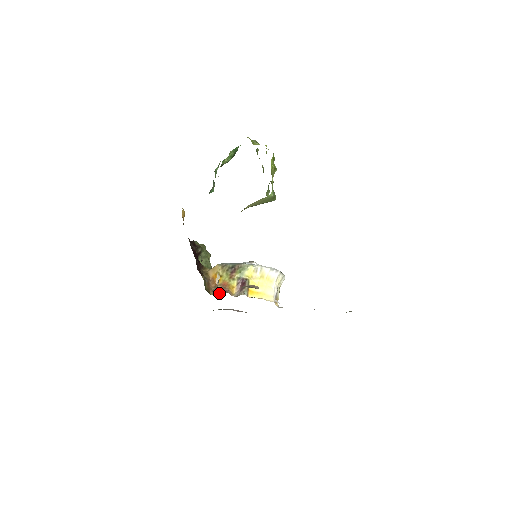
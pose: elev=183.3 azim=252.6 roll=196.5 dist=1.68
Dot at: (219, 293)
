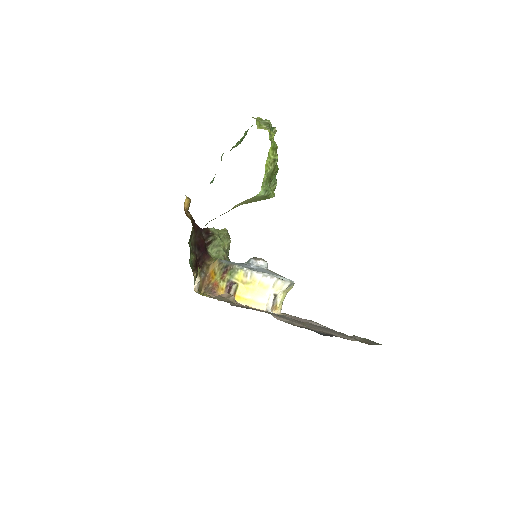
Dot at: (207, 293)
